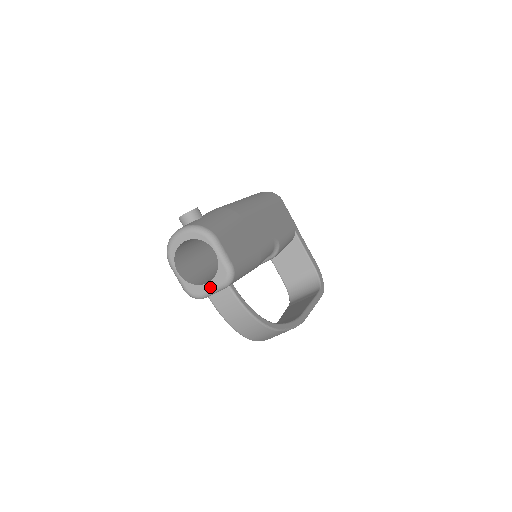
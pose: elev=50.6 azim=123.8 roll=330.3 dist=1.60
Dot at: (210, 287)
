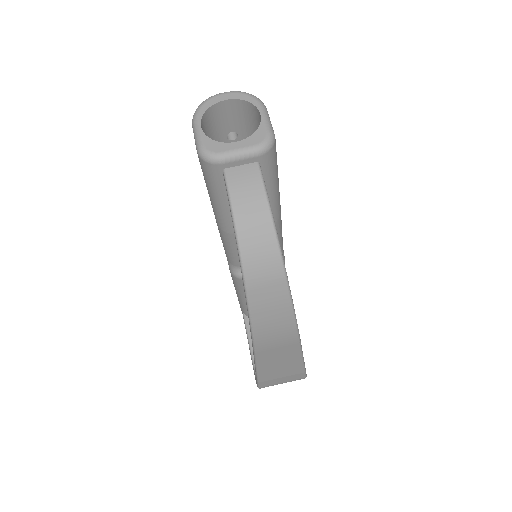
Dot at: (237, 146)
